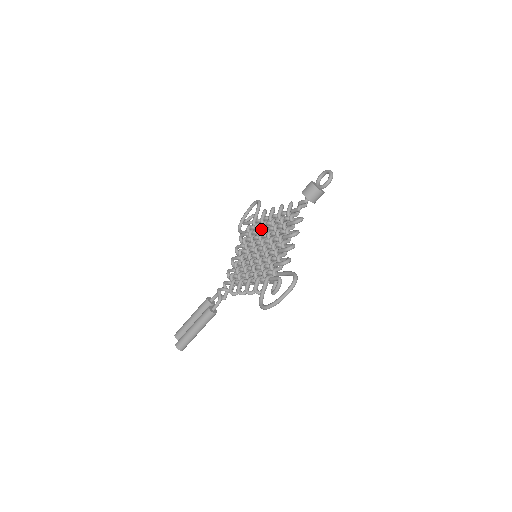
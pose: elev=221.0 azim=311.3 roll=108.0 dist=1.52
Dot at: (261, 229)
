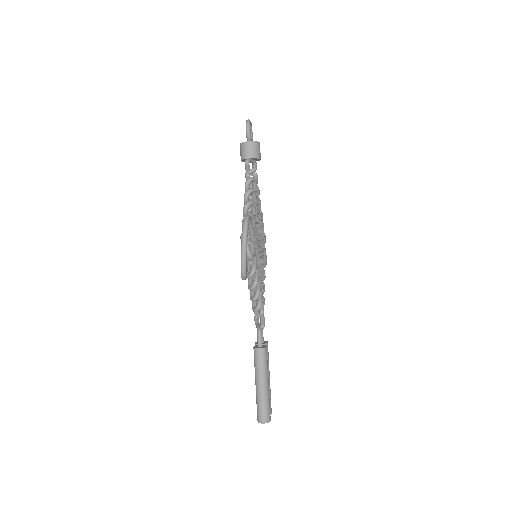
Dot at: occluded
